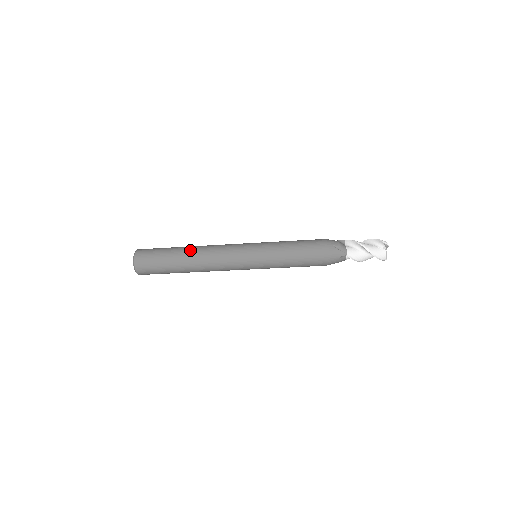
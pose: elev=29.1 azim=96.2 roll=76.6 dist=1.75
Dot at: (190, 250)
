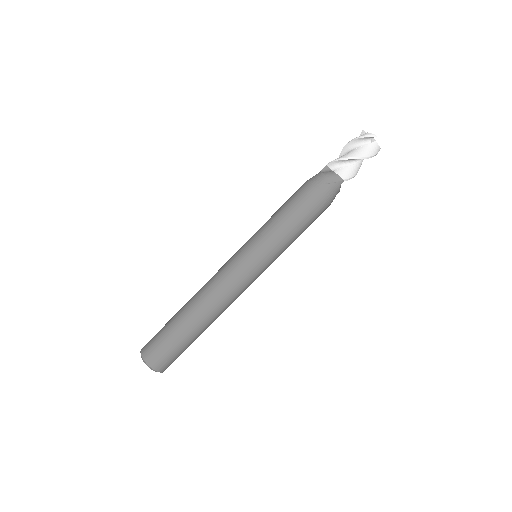
Dot at: occluded
